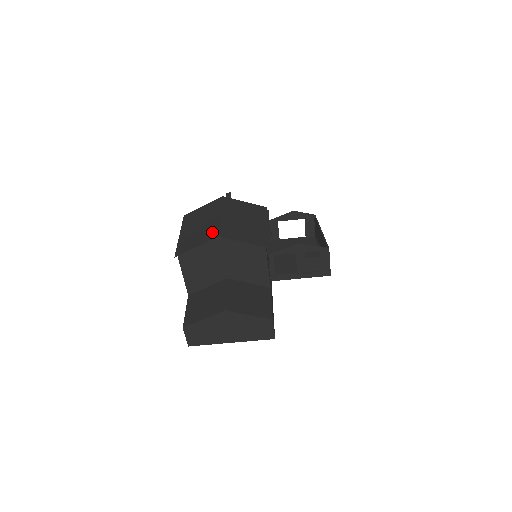
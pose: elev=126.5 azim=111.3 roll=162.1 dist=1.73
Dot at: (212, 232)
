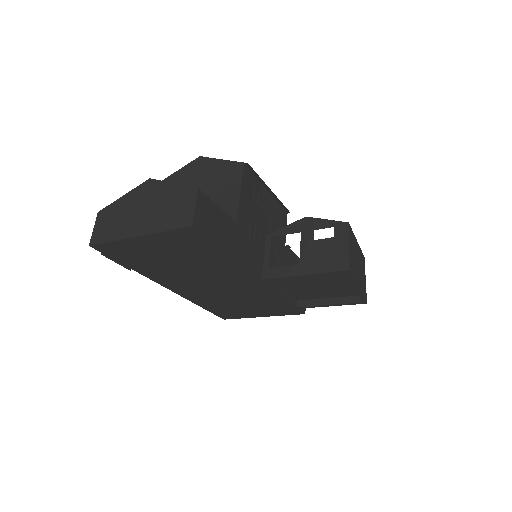
Dot at: occluded
